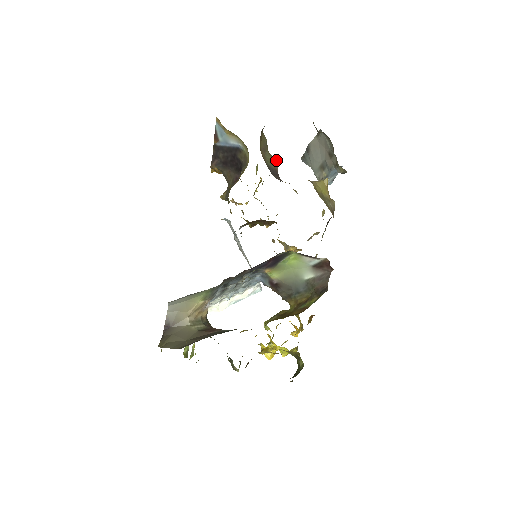
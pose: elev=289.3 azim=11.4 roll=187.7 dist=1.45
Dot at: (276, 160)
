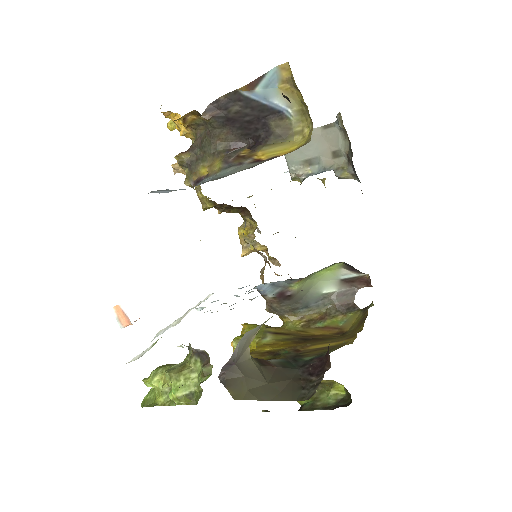
Dot at: occluded
